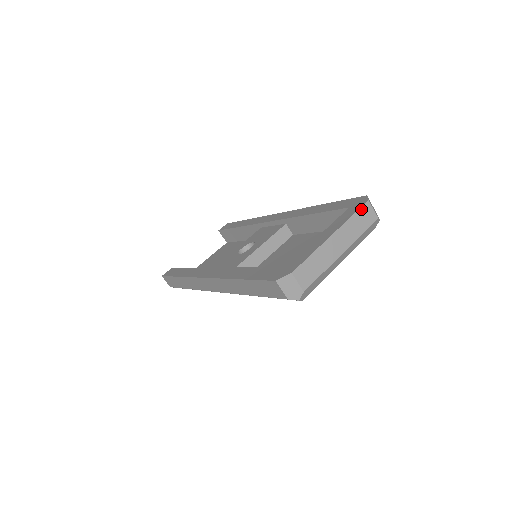
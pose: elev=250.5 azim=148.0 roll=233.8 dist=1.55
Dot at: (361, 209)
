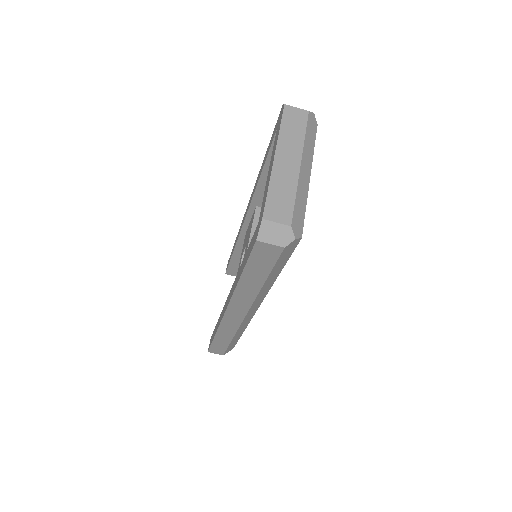
Dot at: (284, 116)
